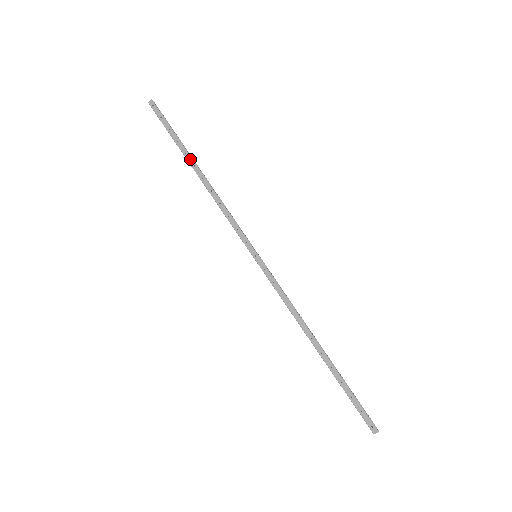
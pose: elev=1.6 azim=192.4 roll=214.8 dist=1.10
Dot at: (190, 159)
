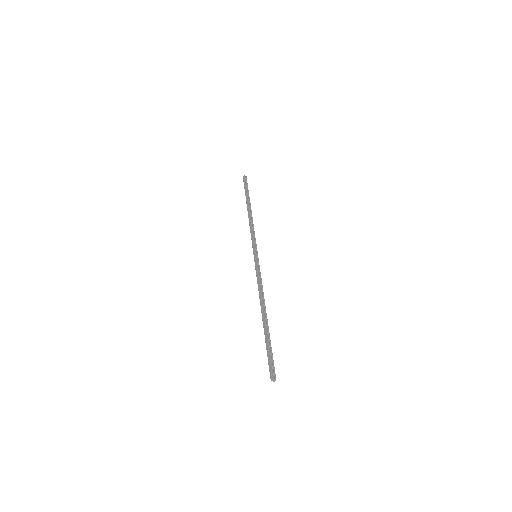
Dot at: (248, 203)
